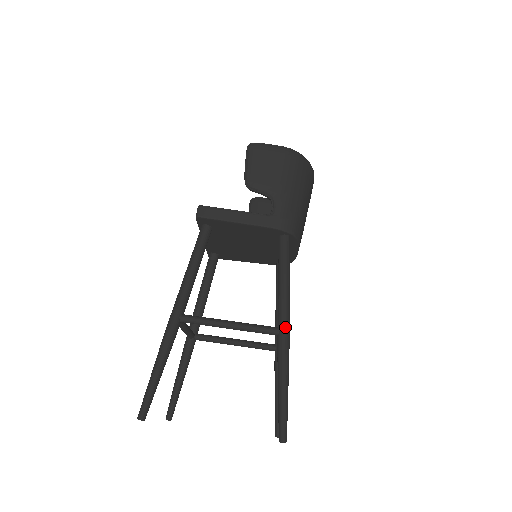
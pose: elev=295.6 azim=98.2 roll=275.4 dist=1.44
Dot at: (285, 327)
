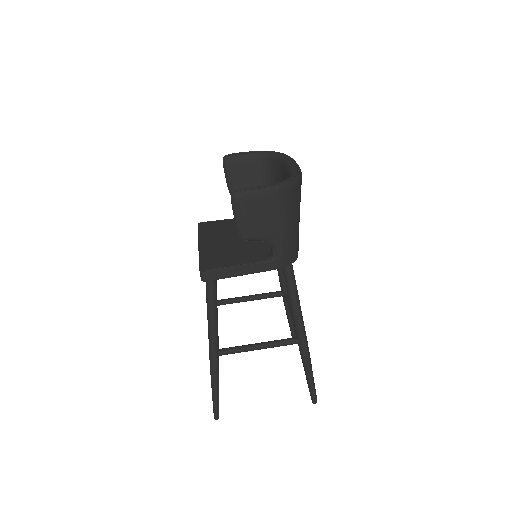
Dot at: (304, 339)
